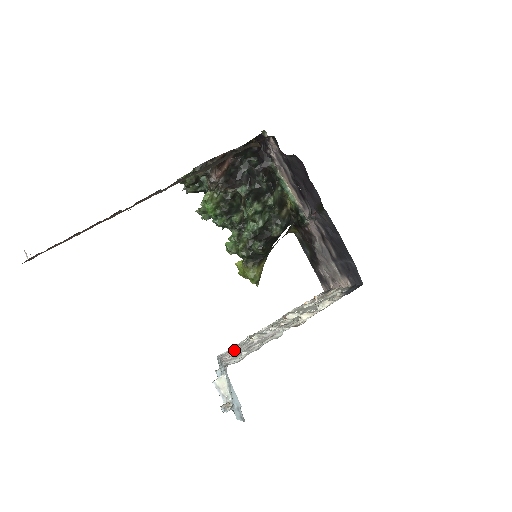
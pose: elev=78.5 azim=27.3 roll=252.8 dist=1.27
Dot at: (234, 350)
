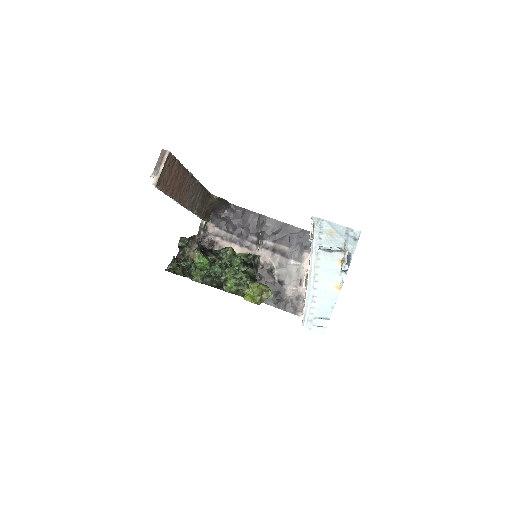
Dot at: occluded
